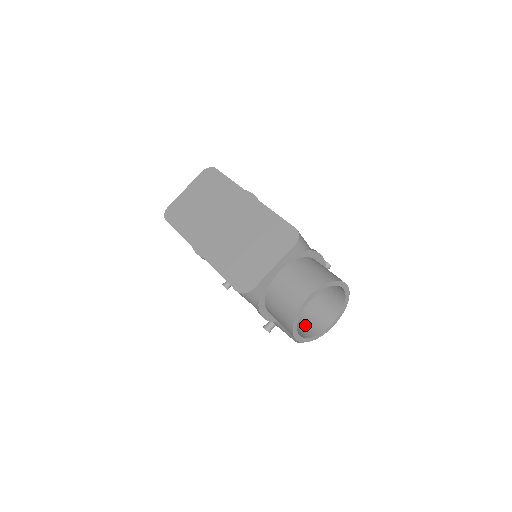
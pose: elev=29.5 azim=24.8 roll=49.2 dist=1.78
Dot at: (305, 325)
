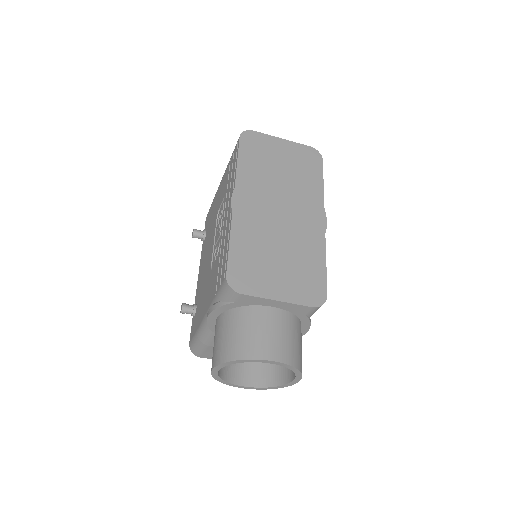
Dot at: occluded
